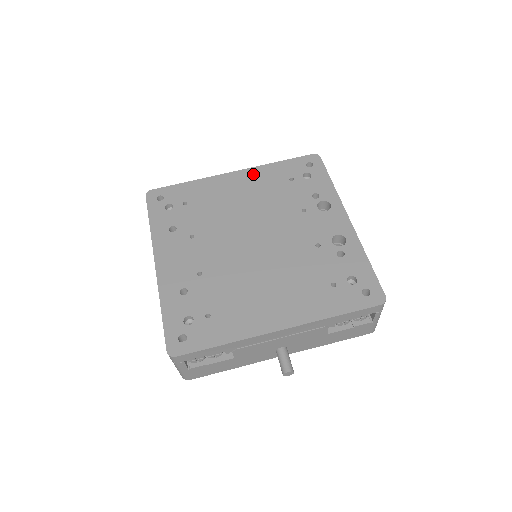
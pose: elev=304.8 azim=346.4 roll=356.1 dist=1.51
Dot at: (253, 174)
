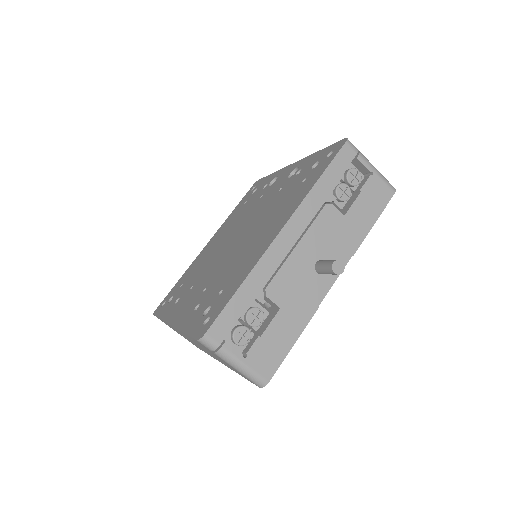
Dot at: (220, 230)
